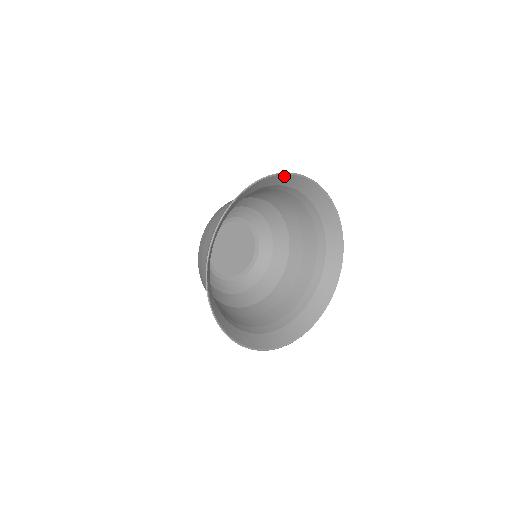
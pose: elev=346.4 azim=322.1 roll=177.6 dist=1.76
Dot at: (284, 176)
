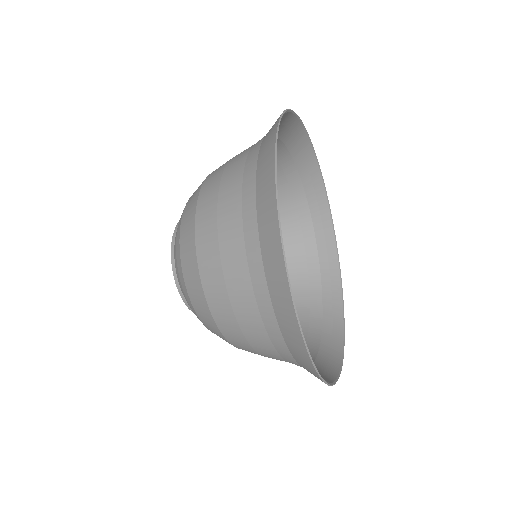
Dot at: (291, 119)
